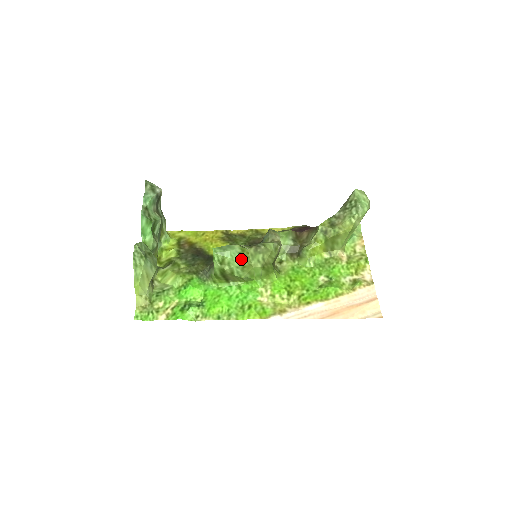
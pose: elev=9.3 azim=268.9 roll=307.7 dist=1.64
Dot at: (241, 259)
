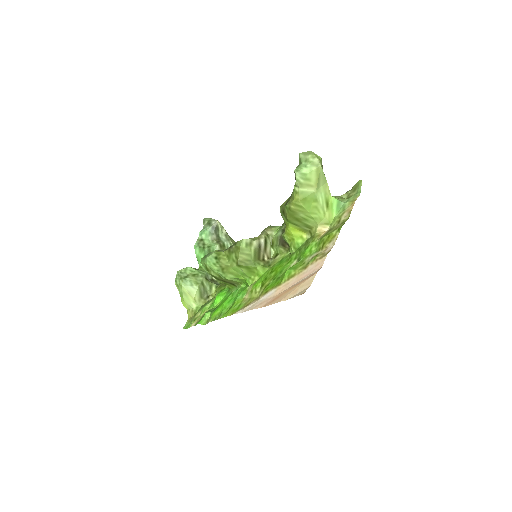
Dot at: (217, 262)
